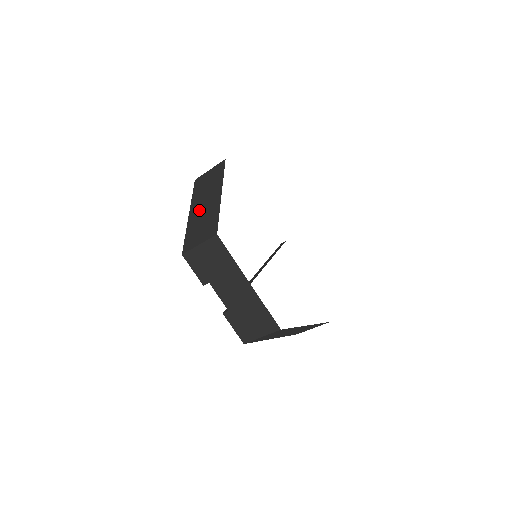
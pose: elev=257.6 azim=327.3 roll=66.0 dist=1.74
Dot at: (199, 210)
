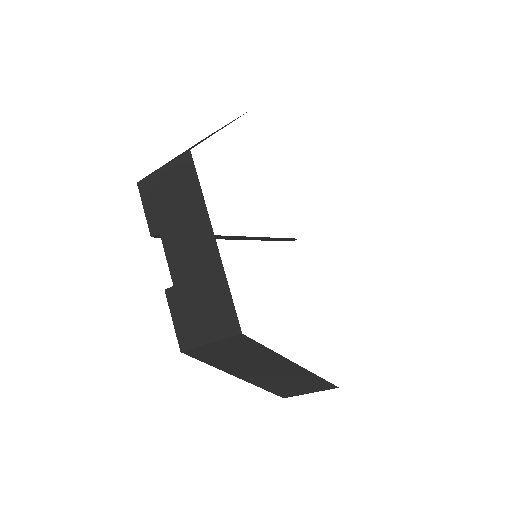
Dot at: occluded
